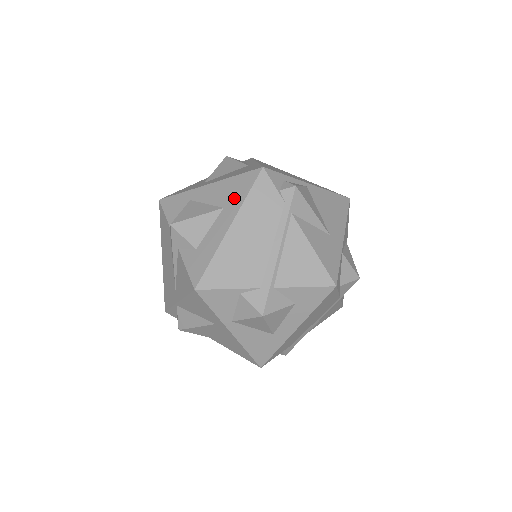
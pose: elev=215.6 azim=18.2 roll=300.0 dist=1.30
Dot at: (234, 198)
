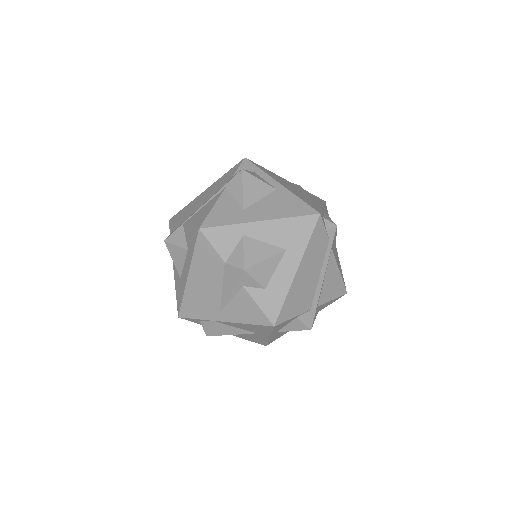
Dot at: (296, 241)
